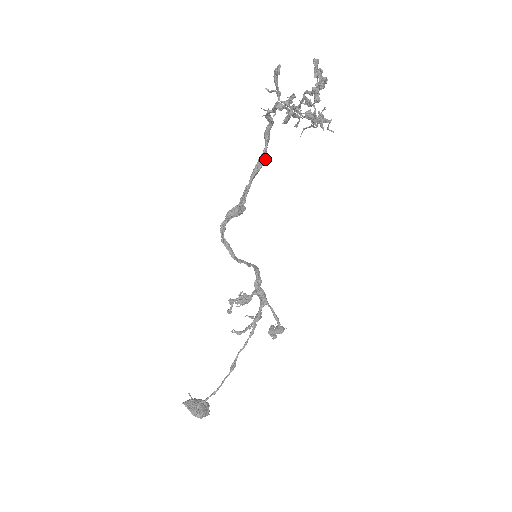
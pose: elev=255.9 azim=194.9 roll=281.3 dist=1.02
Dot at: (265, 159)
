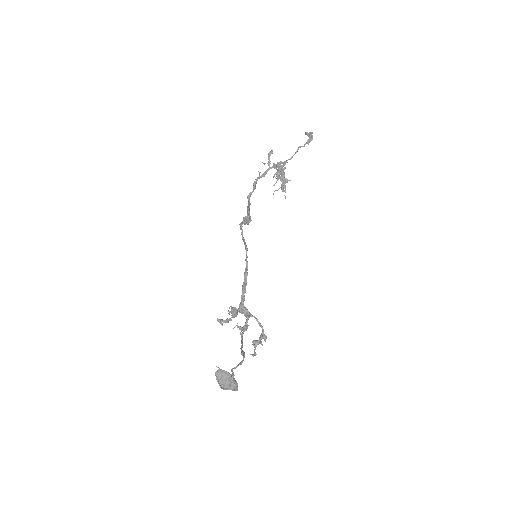
Dot at: occluded
